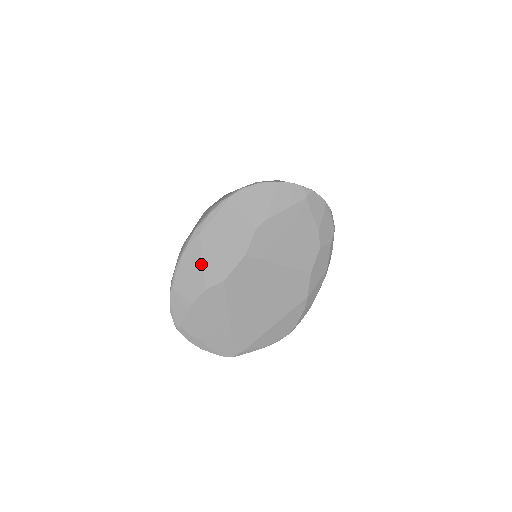
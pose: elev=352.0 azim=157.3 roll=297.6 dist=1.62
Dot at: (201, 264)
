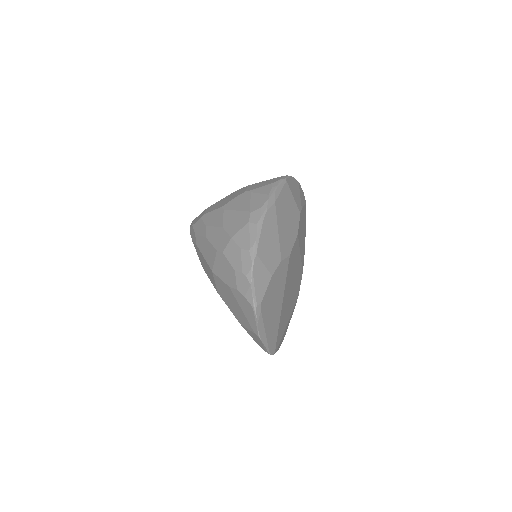
Dot at: (277, 233)
